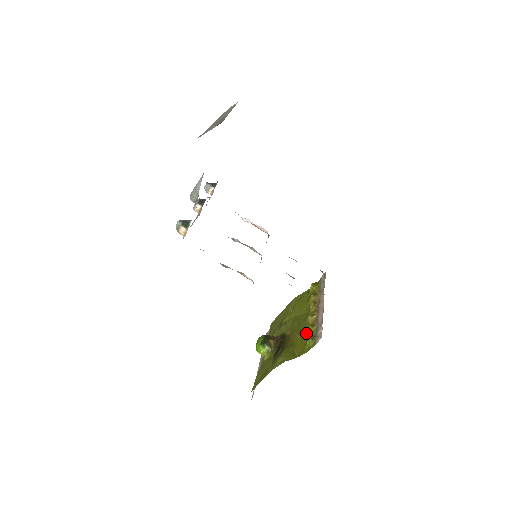
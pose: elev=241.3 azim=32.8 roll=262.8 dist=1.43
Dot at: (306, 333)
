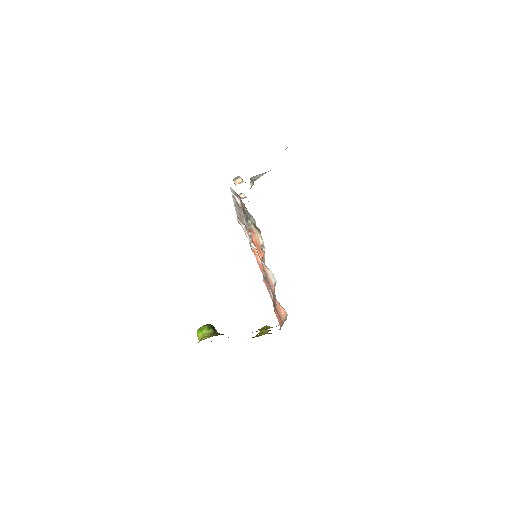
Dot at: (260, 329)
